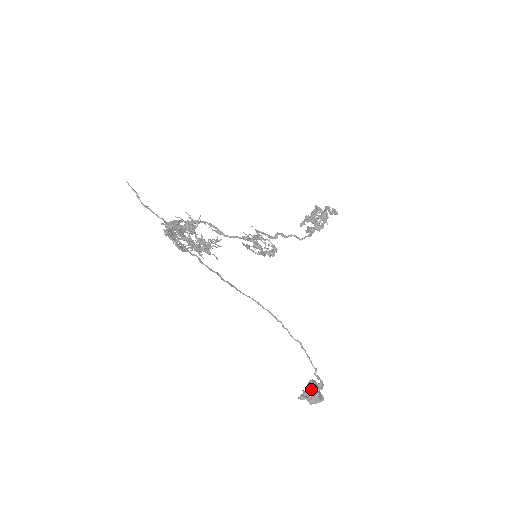
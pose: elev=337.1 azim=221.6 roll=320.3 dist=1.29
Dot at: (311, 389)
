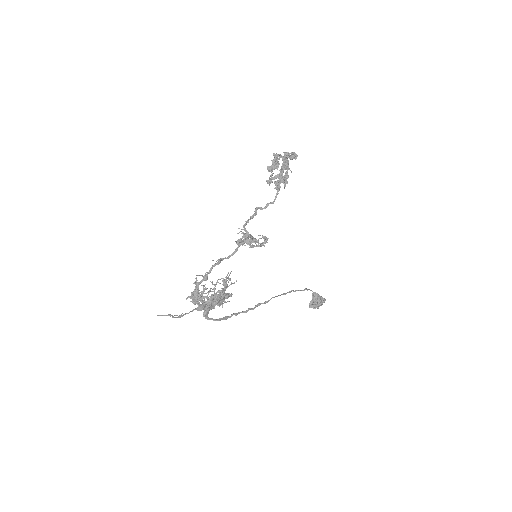
Dot at: (318, 305)
